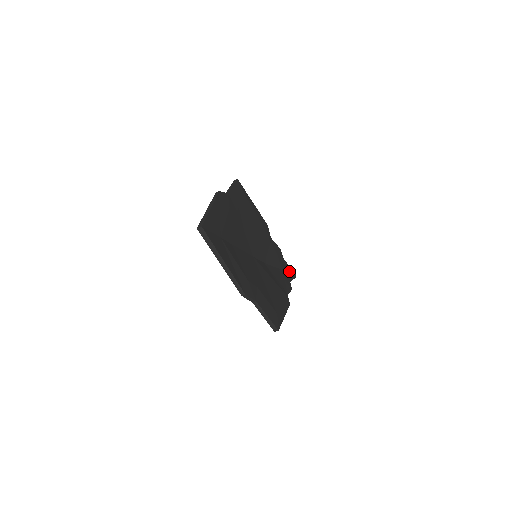
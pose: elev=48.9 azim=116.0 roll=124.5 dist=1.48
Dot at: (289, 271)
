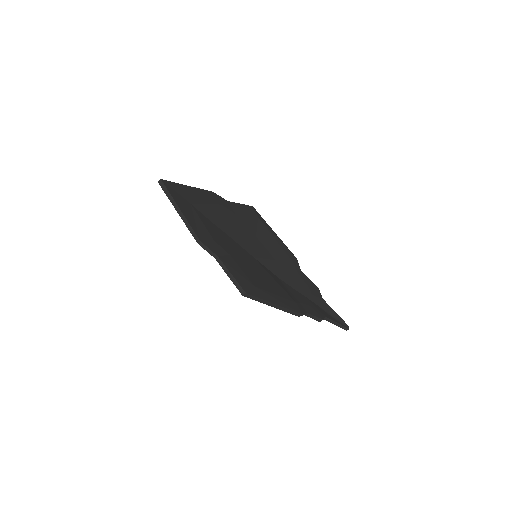
Dot at: (334, 316)
